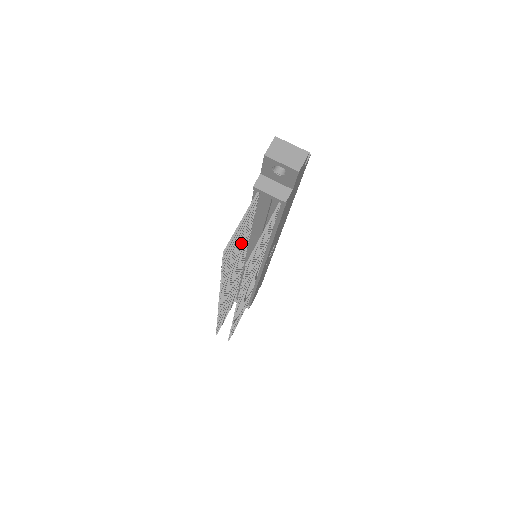
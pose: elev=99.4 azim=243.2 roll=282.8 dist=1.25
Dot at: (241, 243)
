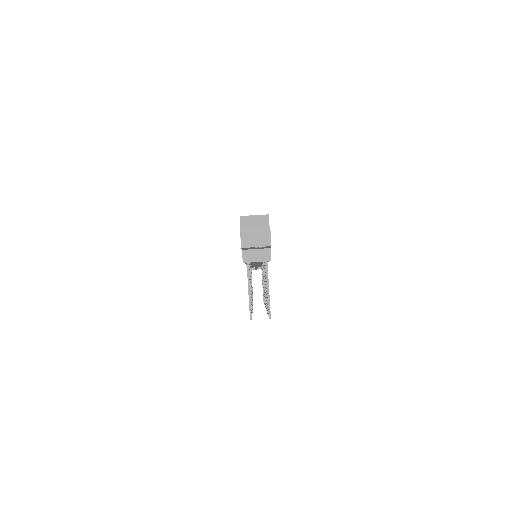
Dot at: occluded
